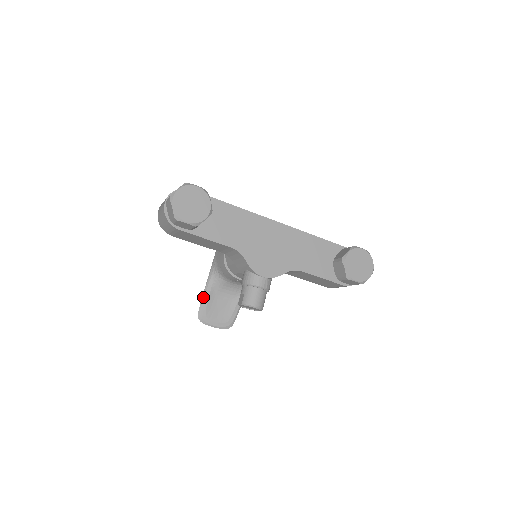
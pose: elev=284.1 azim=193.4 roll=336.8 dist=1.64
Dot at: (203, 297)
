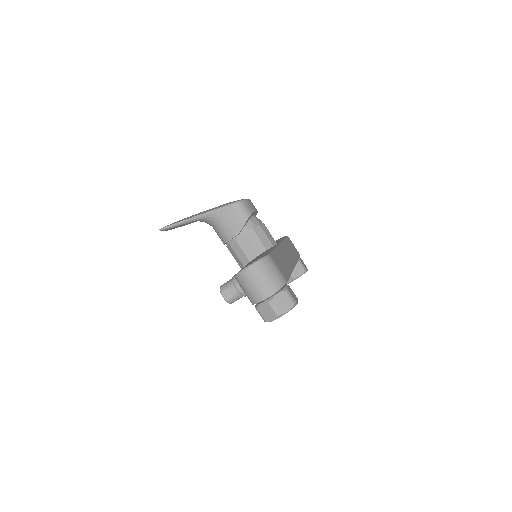
Dot at: (180, 224)
